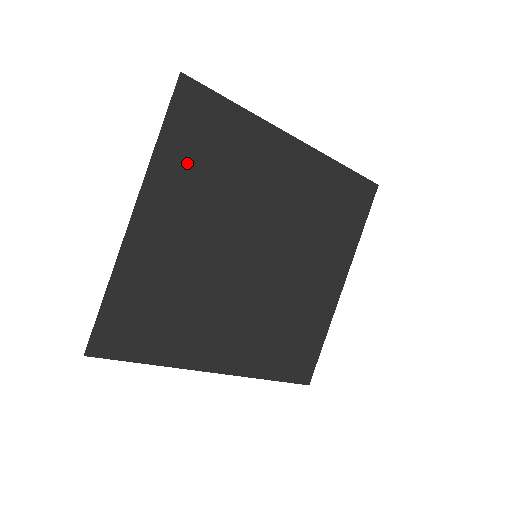
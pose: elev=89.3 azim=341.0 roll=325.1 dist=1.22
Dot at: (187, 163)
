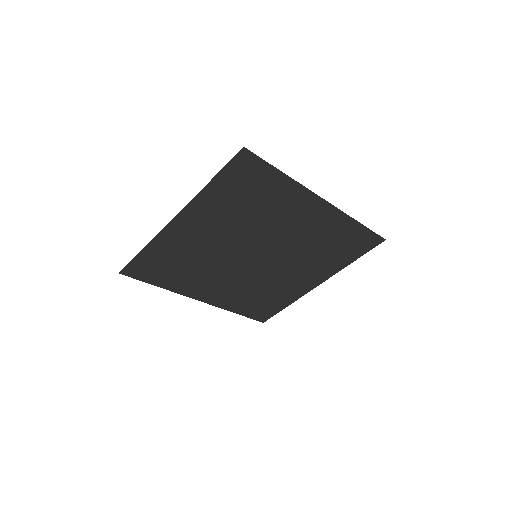
Dot at: (226, 199)
